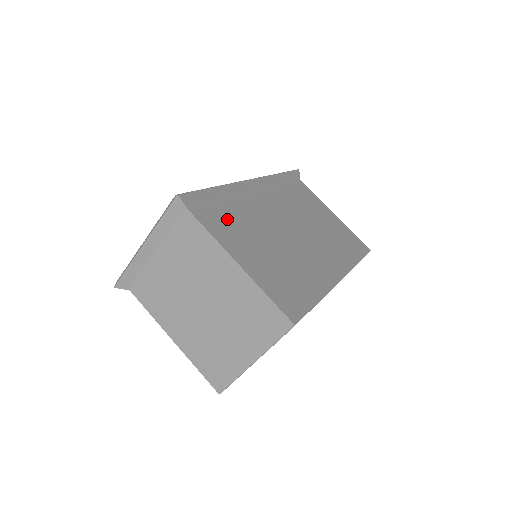
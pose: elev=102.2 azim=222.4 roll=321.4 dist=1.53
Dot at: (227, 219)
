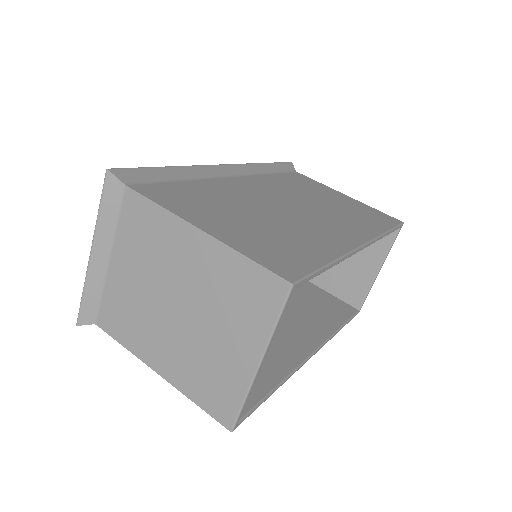
Dot at: (186, 194)
